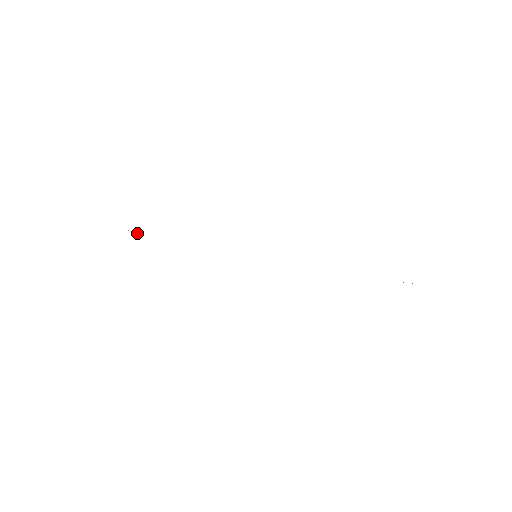
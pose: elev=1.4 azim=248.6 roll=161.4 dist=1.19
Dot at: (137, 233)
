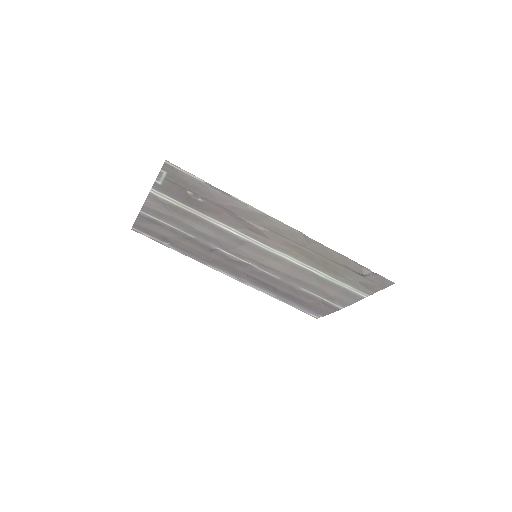
Dot at: (168, 243)
